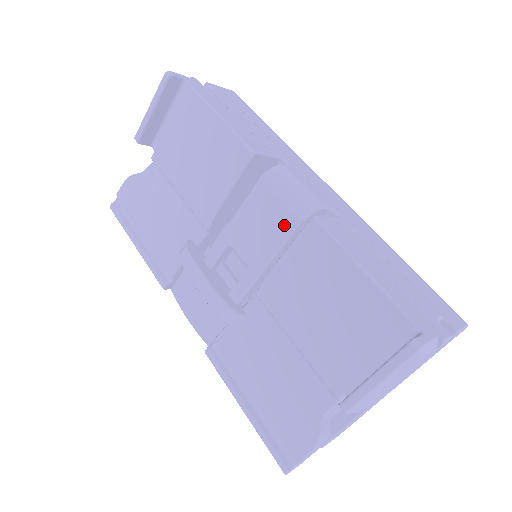
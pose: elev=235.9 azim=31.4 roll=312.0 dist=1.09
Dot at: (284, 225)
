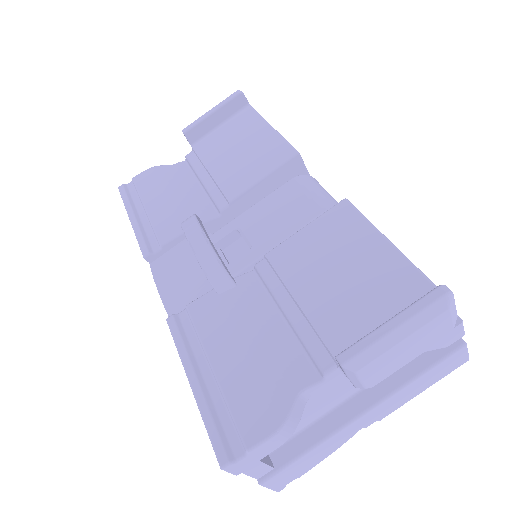
Dot at: (307, 213)
